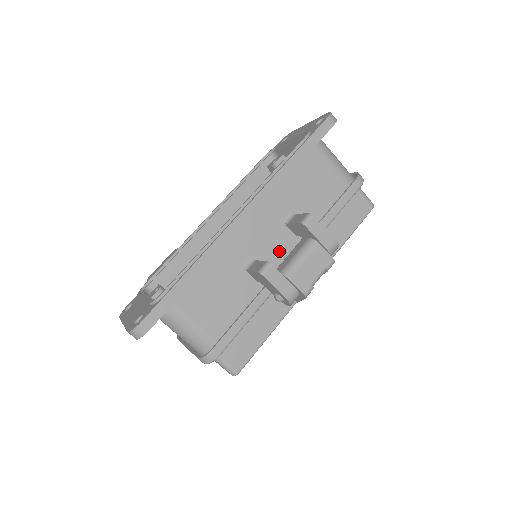
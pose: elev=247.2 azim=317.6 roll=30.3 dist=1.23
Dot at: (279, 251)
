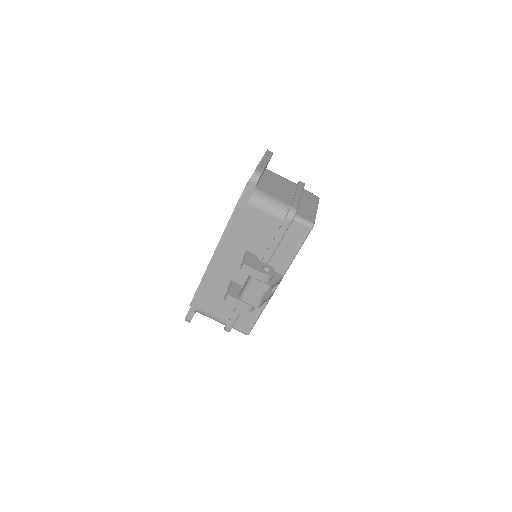
Dot at: occluded
